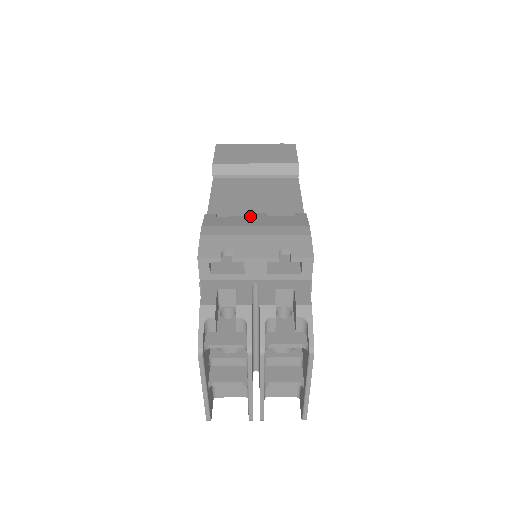
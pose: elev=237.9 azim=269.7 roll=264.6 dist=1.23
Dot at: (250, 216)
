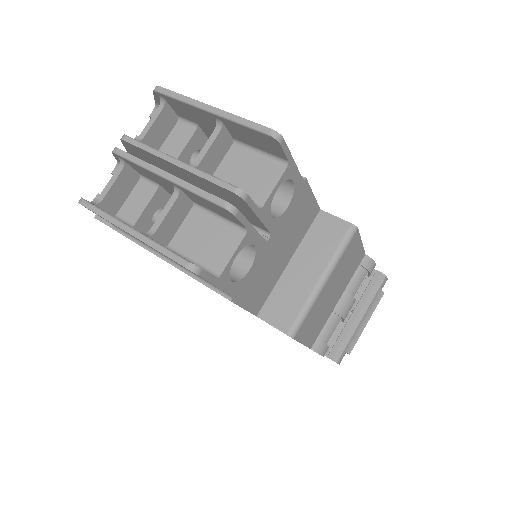
Dot at: occluded
